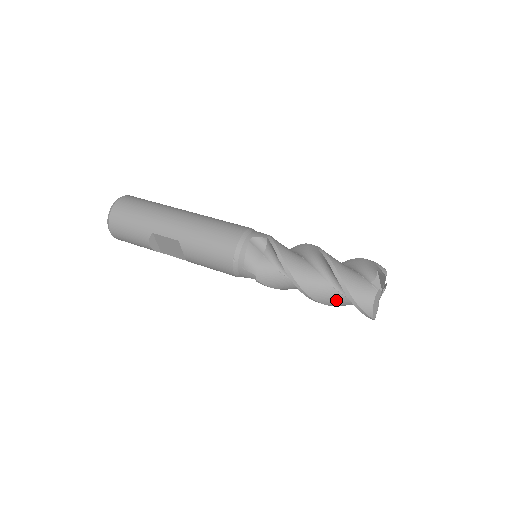
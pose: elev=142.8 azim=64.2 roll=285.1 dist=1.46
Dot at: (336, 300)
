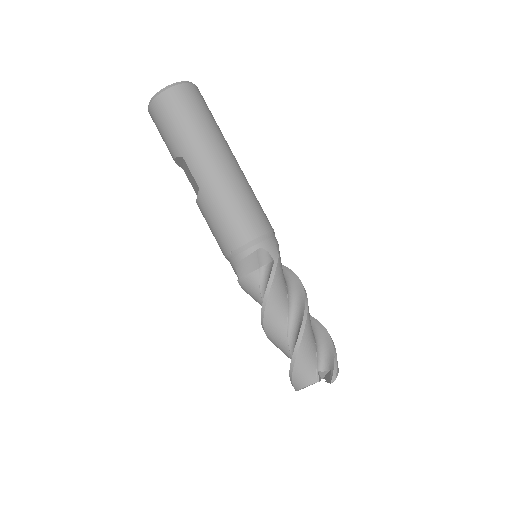
Dot at: (284, 352)
